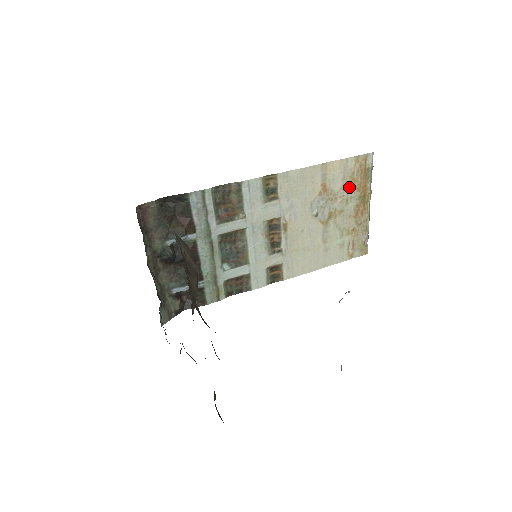
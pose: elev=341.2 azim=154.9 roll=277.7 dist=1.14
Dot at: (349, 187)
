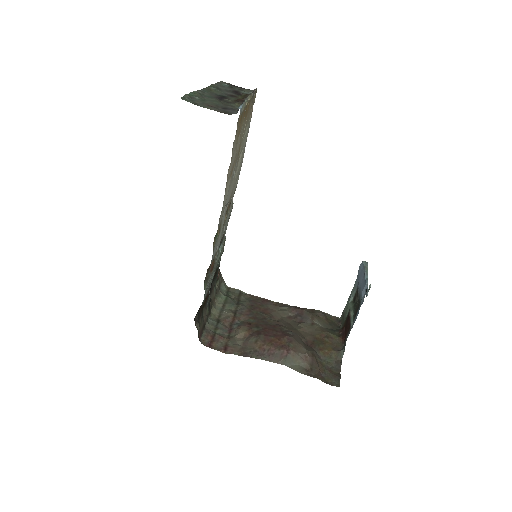
Dot at: (238, 137)
